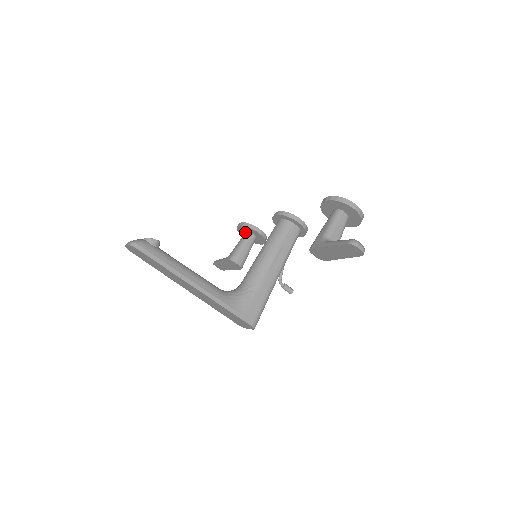
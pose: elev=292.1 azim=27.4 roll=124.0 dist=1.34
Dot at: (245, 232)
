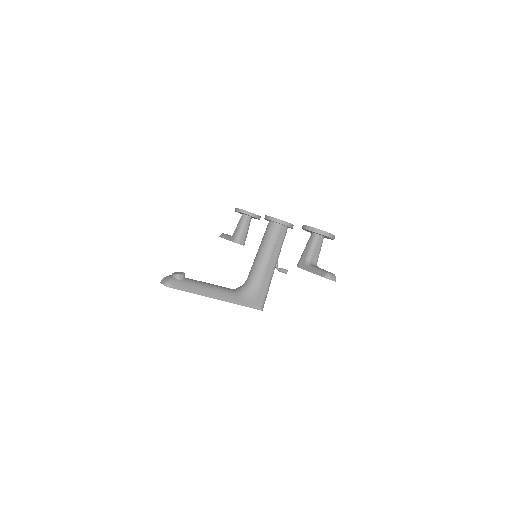
Dot at: (242, 214)
